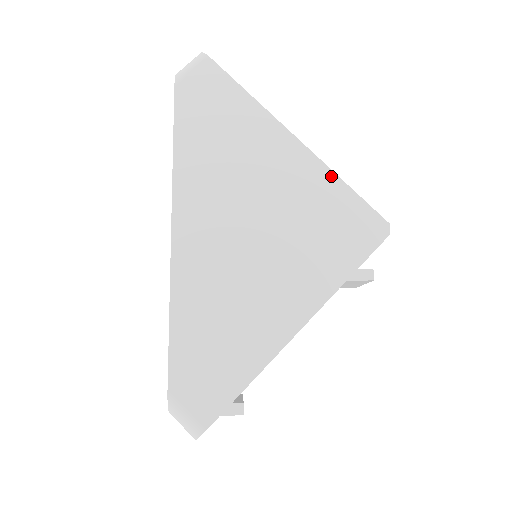
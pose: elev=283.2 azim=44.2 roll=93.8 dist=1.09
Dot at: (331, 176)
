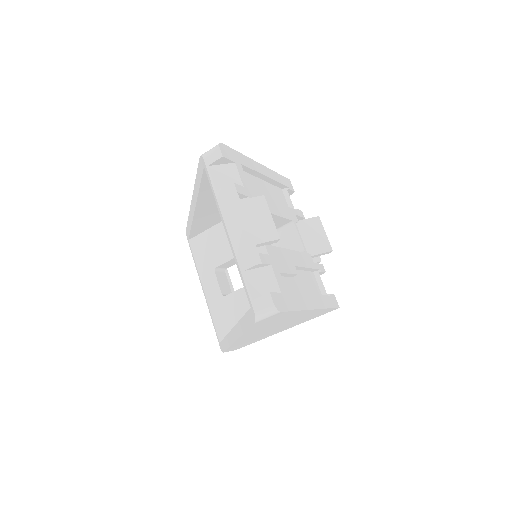
Dot at: occluded
